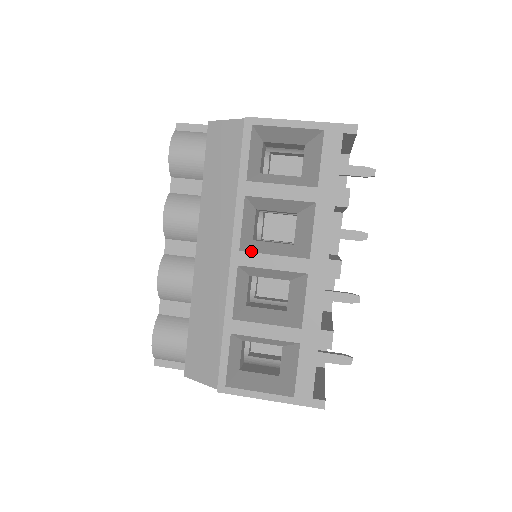
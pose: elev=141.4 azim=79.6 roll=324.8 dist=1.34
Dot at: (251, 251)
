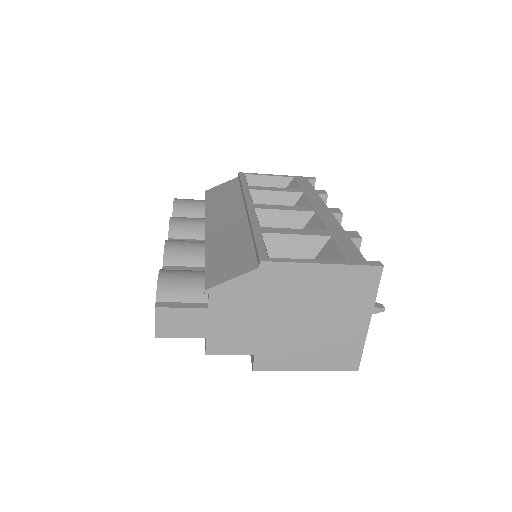
Dot at: (263, 205)
